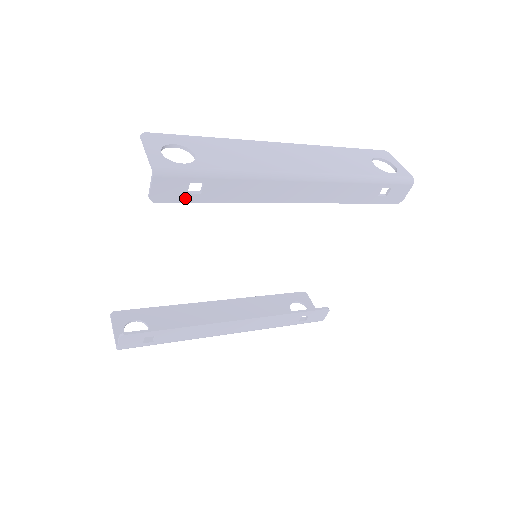
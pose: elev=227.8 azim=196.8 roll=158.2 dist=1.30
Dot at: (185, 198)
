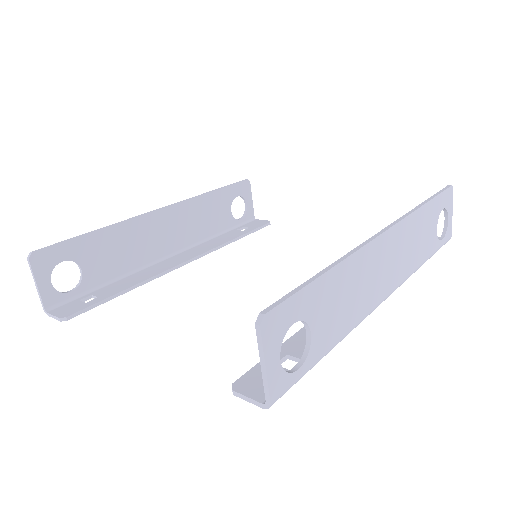
Dot at: occluded
